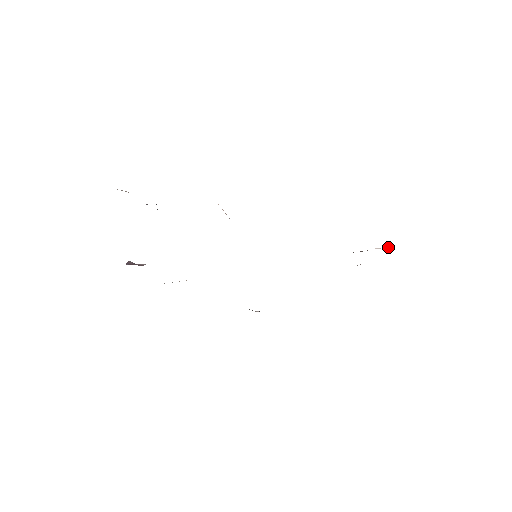
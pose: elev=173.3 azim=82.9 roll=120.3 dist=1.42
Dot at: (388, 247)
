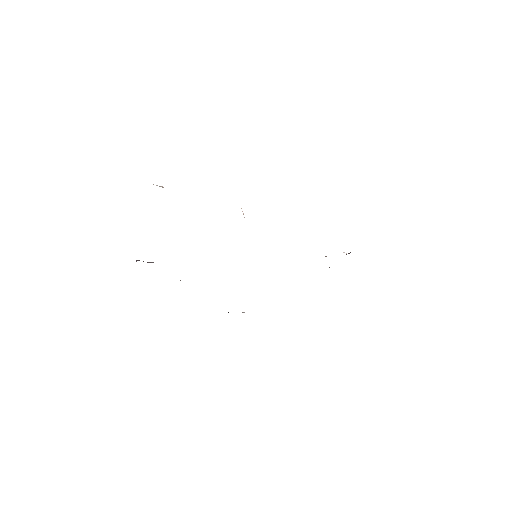
Dot at: (349, 253)
